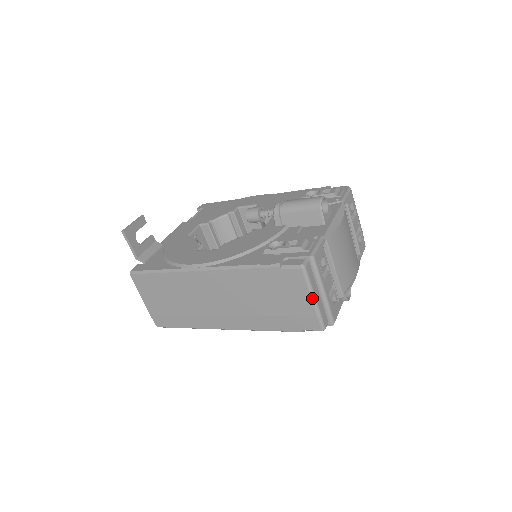
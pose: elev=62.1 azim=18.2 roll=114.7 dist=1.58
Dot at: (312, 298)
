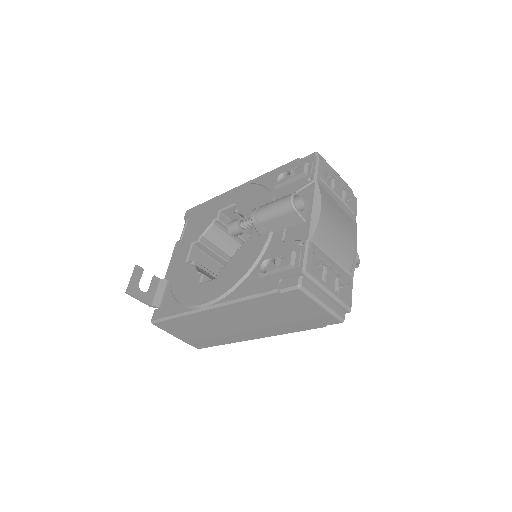
Dot at: (320, 305)
